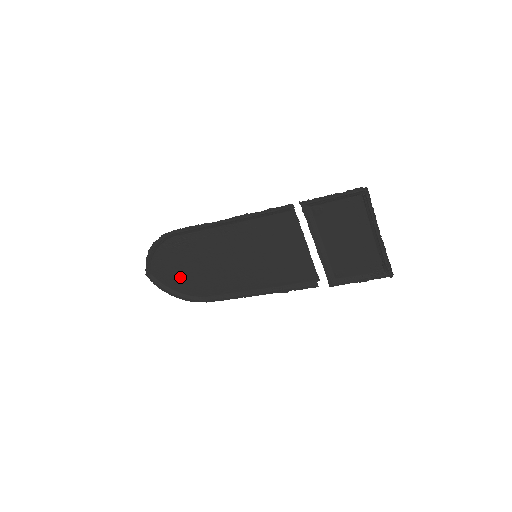
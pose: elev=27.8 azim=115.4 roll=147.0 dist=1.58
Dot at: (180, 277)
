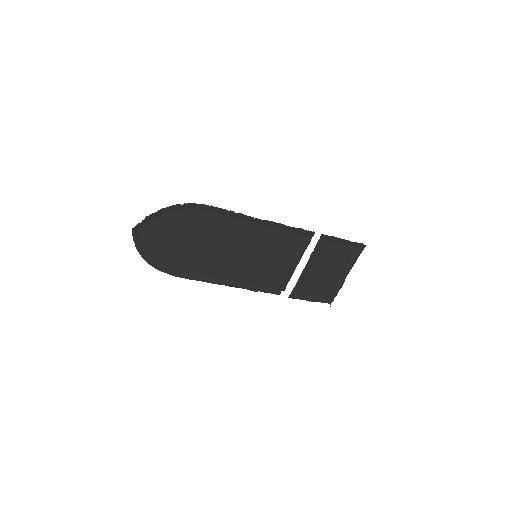
Dot at: (169, 245)
